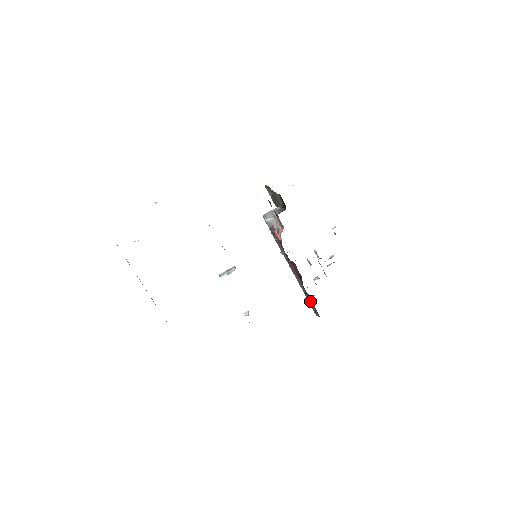
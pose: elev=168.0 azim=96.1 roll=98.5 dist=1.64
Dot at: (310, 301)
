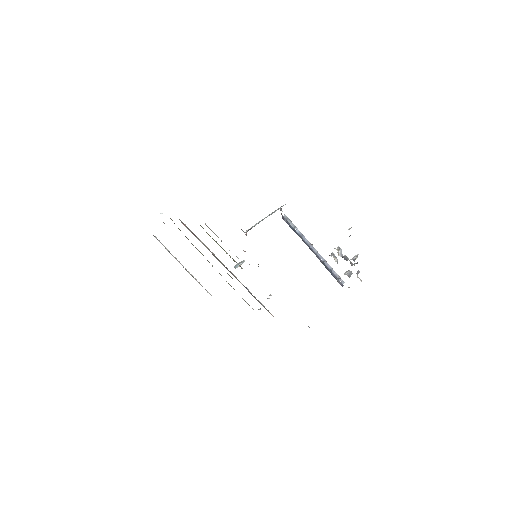
Dot at: occluded
